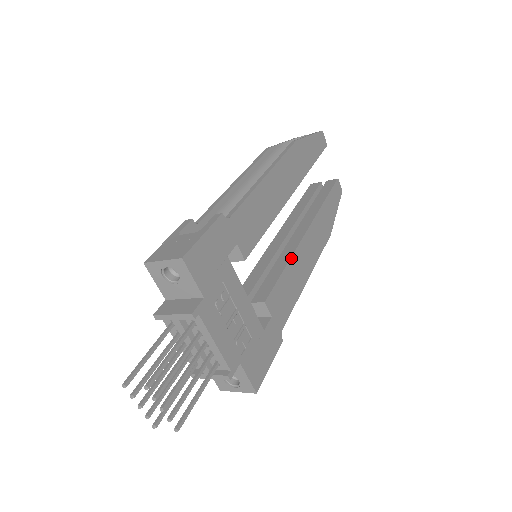
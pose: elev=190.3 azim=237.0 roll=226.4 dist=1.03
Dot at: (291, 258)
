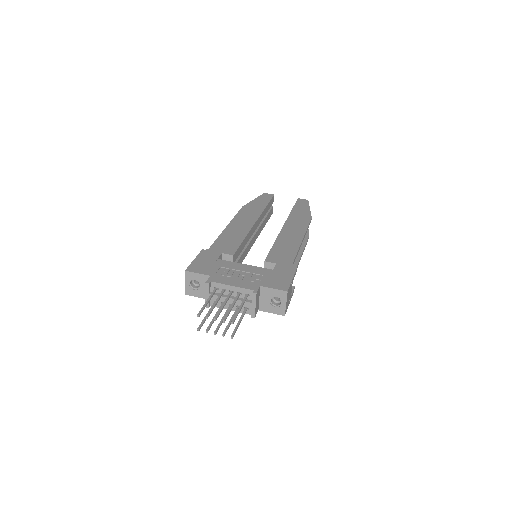
Dot at: (276, 240)
